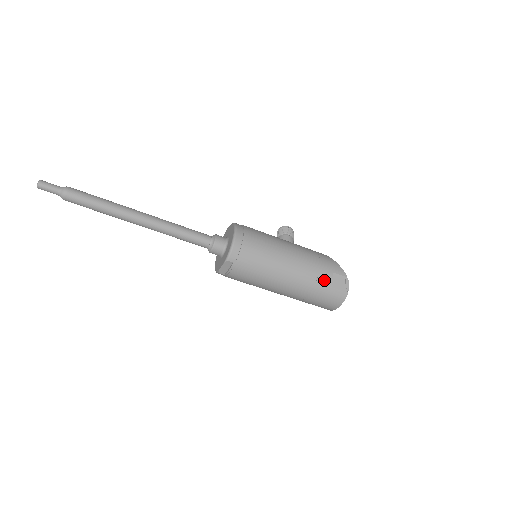
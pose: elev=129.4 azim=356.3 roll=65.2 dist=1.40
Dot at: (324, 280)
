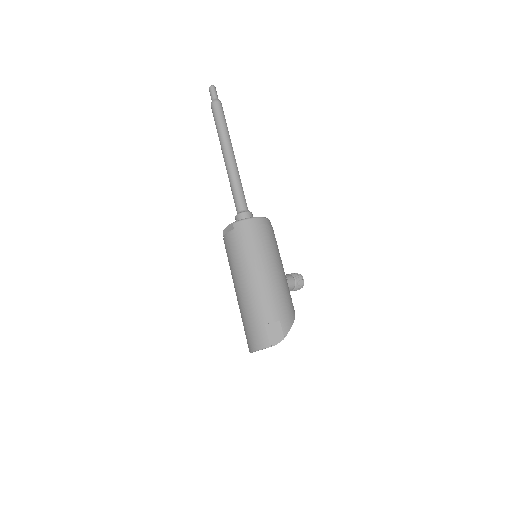
Dot at: (267, 315)
